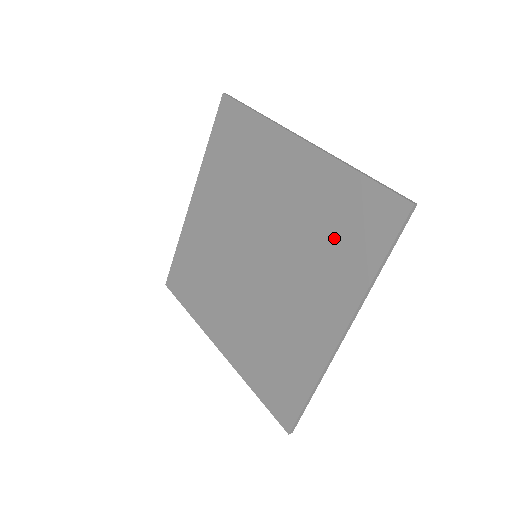
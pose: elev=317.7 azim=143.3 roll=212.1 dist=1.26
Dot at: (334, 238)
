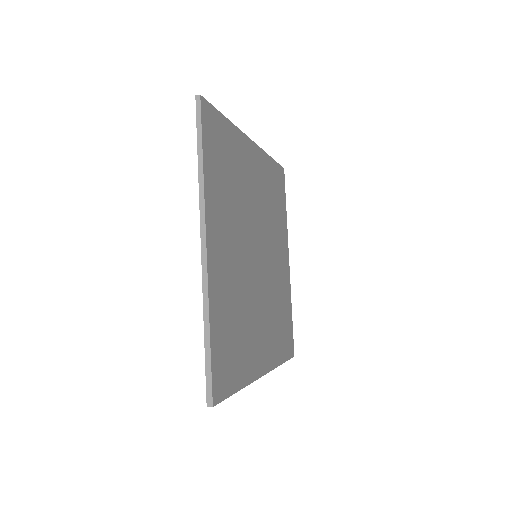
Dot at: occluded
